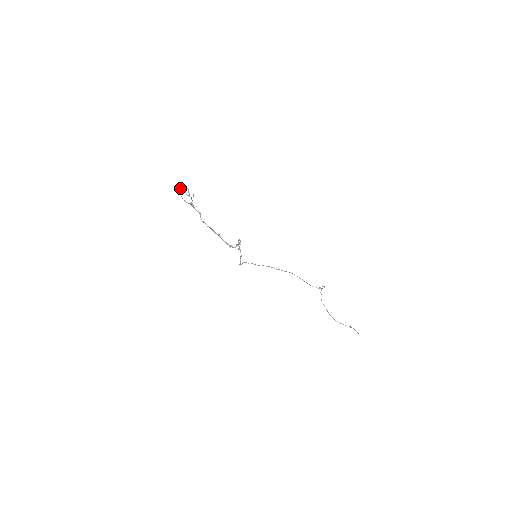
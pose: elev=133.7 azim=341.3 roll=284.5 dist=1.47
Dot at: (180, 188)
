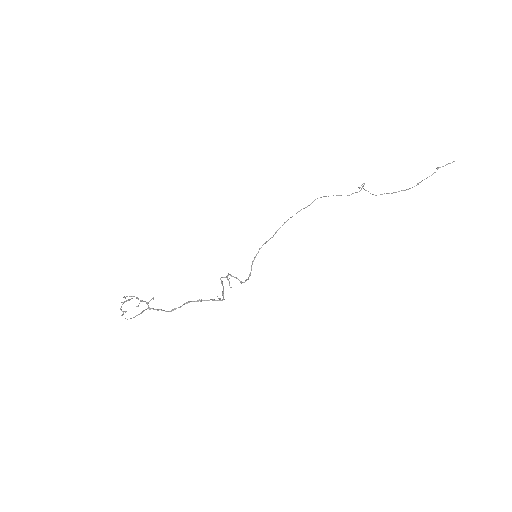
Dot at: (121, 310)
